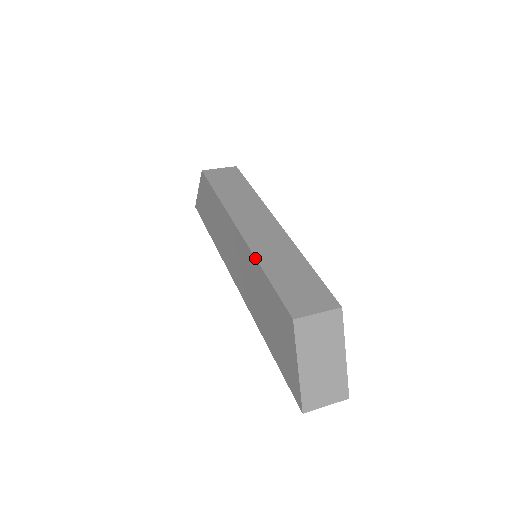
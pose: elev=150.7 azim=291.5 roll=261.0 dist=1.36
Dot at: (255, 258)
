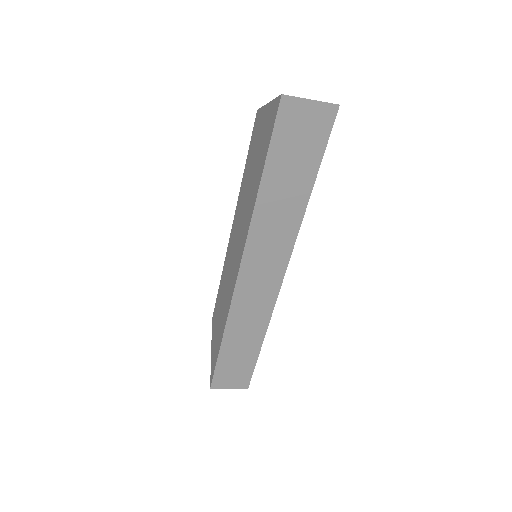
Dot at: occluded
